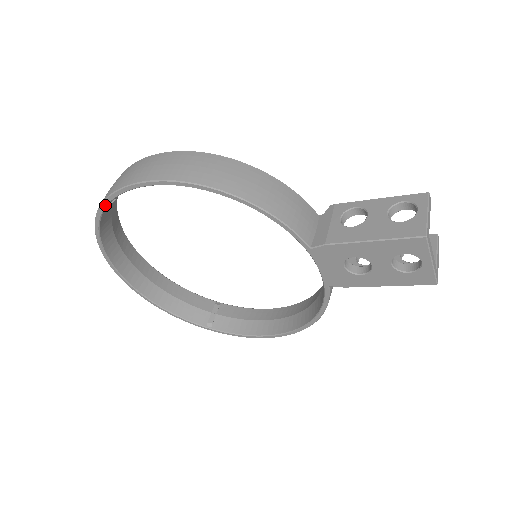
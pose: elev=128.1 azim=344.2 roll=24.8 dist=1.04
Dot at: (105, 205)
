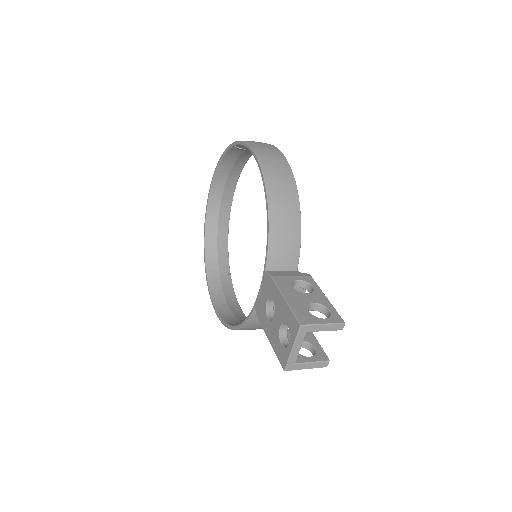
Dot at: (234, 144)
